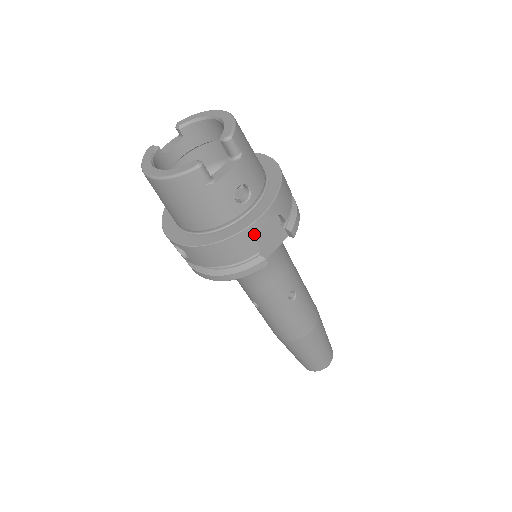
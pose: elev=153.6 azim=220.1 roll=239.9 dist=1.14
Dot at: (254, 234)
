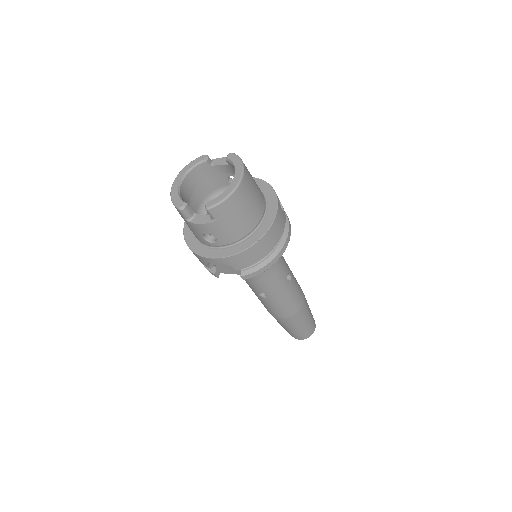
Dot at: (205, 261)
